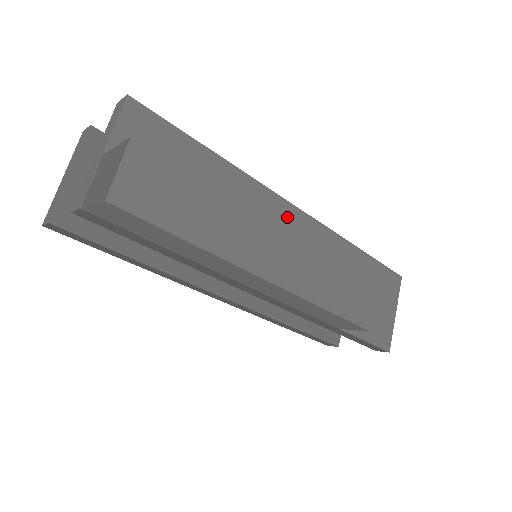
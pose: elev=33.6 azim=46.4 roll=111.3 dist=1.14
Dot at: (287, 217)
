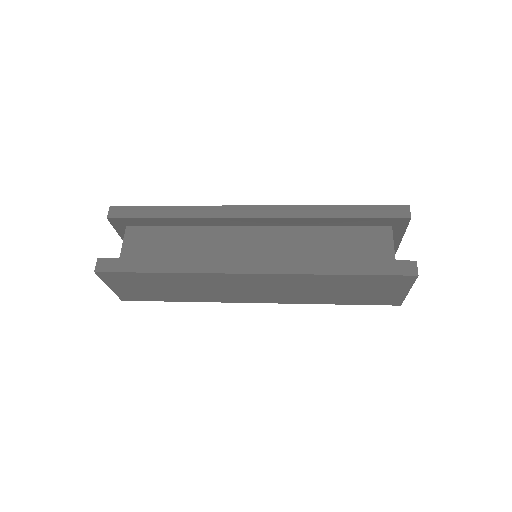
Dot at: (242, 279)
